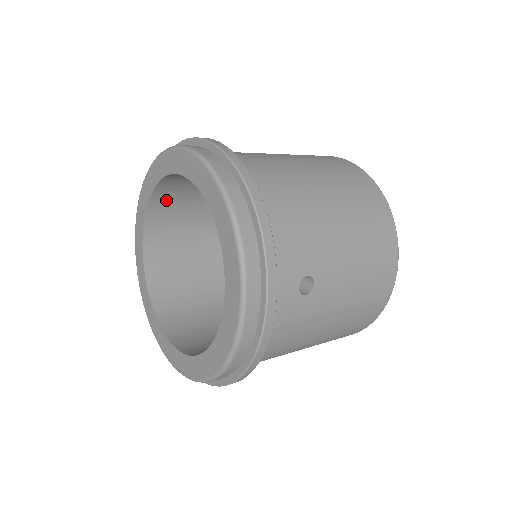
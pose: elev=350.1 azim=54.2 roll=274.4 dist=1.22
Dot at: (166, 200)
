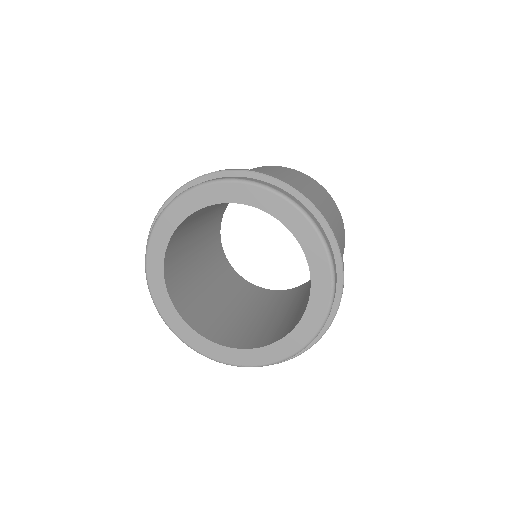
Dot at: (172, 277)
